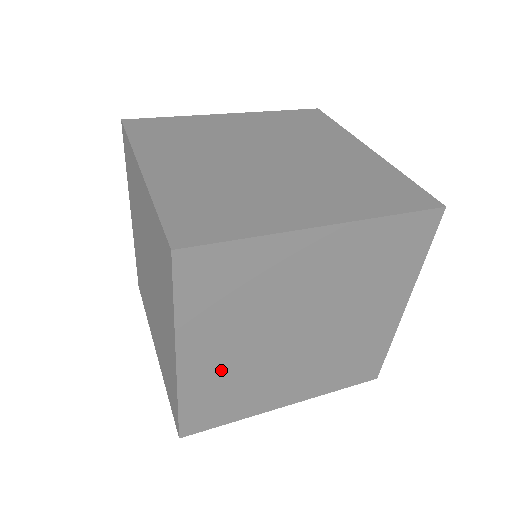
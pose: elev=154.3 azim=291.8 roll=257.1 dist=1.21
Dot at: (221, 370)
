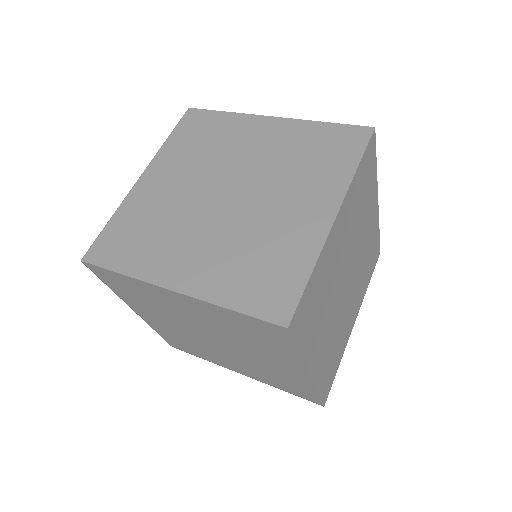
Dot at: (326, 350)
